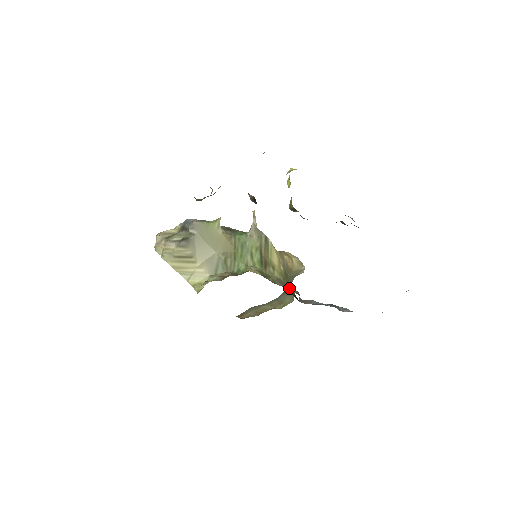
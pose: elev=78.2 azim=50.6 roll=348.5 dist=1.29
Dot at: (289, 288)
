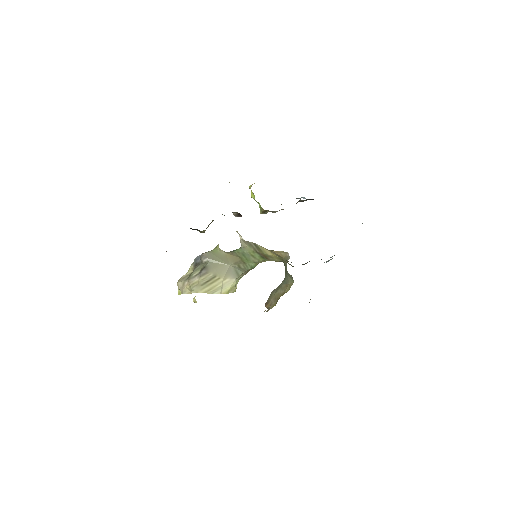
Dot at: (289, 264)
